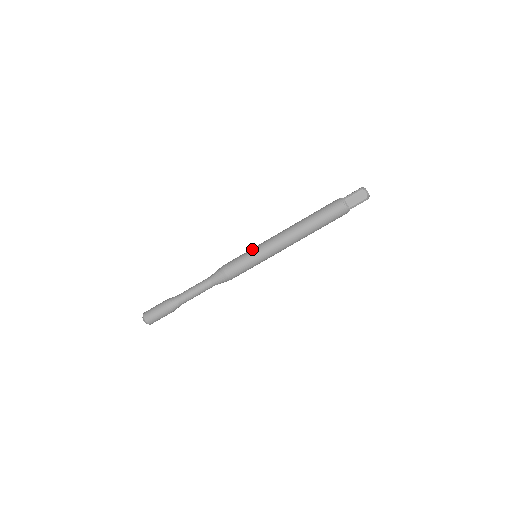
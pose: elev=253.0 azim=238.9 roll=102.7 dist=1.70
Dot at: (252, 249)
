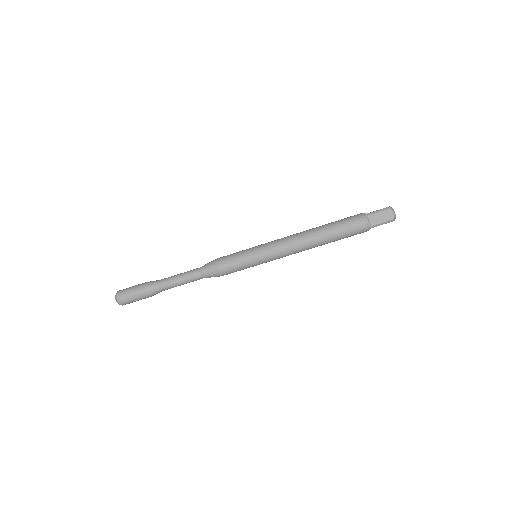
Dot at: (253, 247)
